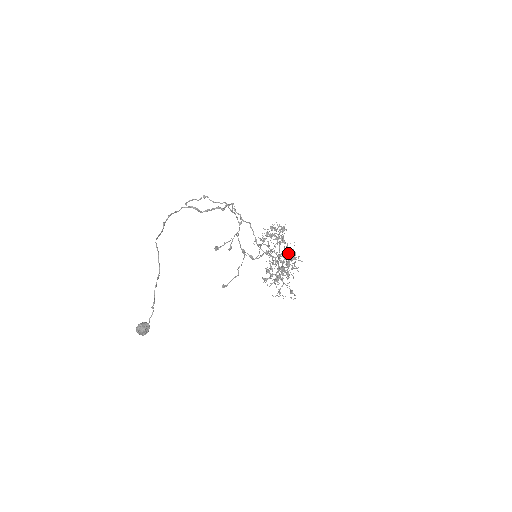
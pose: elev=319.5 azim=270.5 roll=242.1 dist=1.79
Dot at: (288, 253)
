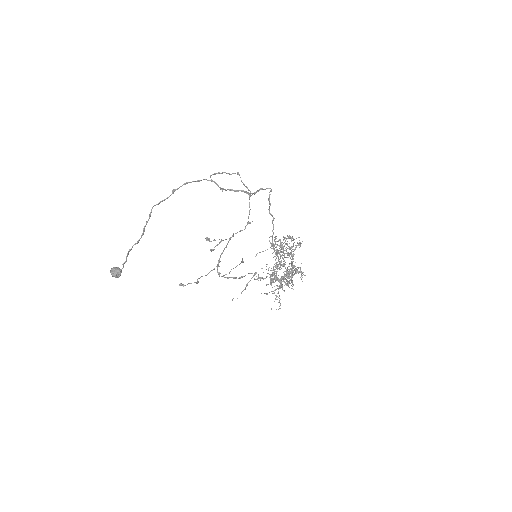
Dot at: (293, 267)
